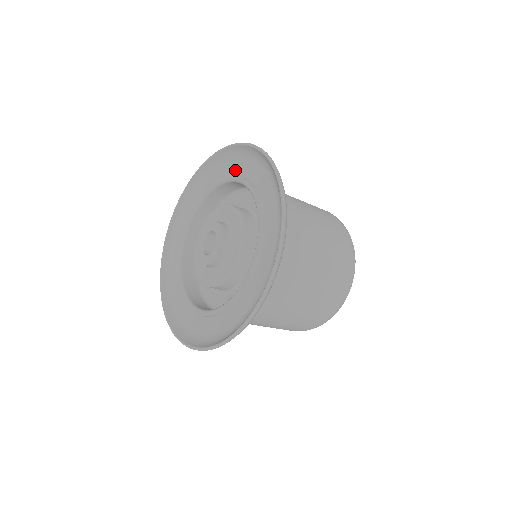
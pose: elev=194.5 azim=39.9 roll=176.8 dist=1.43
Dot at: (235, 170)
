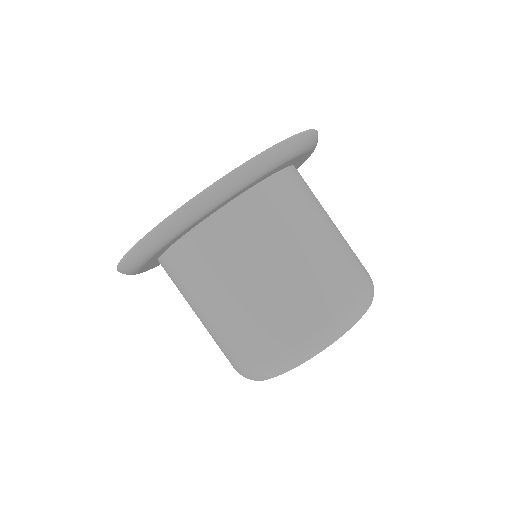
Dot at: occluded
